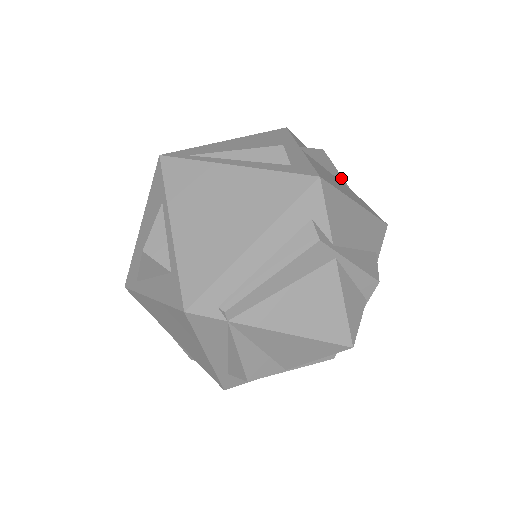
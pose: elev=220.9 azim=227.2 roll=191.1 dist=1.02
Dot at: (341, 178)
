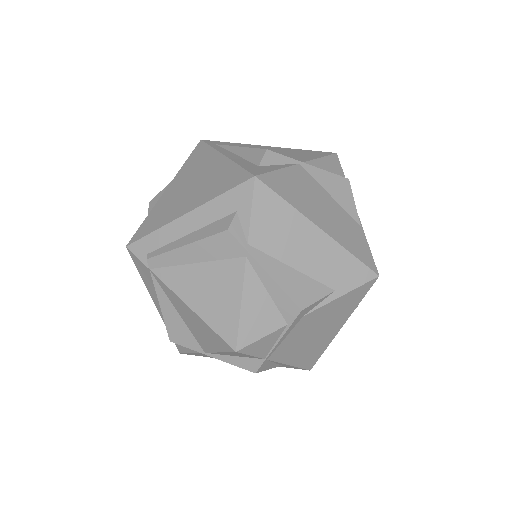
Dot at: (353, 211)
